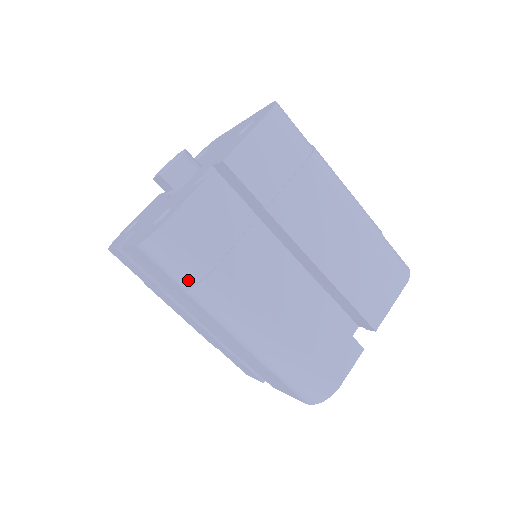
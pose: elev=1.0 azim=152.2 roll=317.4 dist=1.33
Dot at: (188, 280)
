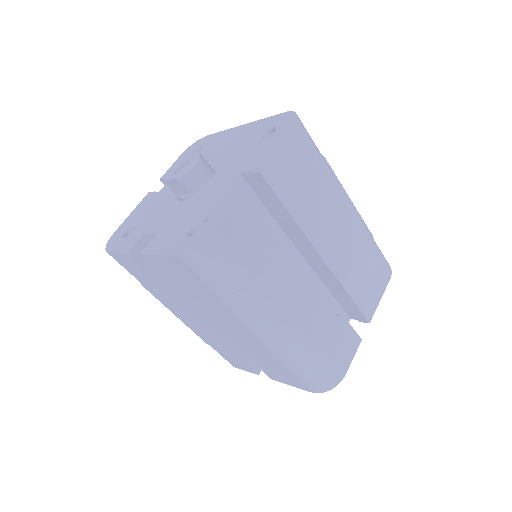
Dot at: (228, 288)
